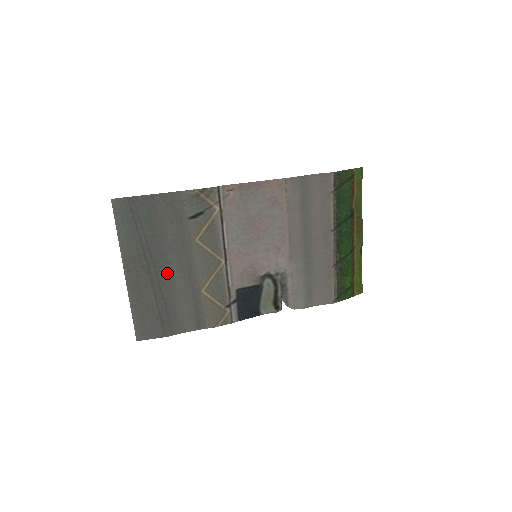
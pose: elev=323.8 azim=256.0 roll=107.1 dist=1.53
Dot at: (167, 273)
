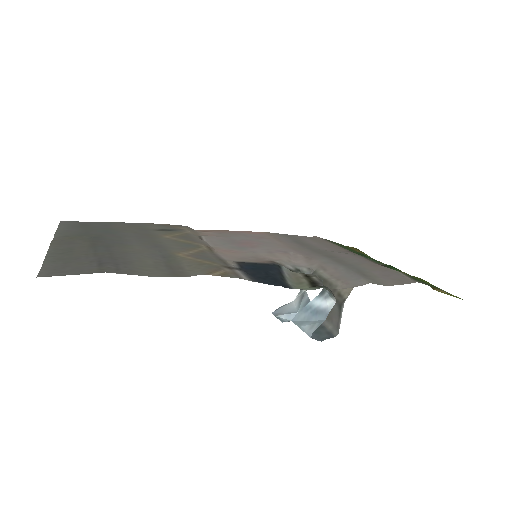
Dot at: (120, 243)
